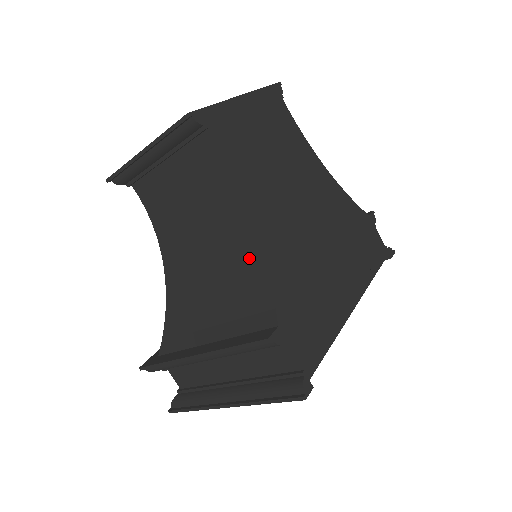
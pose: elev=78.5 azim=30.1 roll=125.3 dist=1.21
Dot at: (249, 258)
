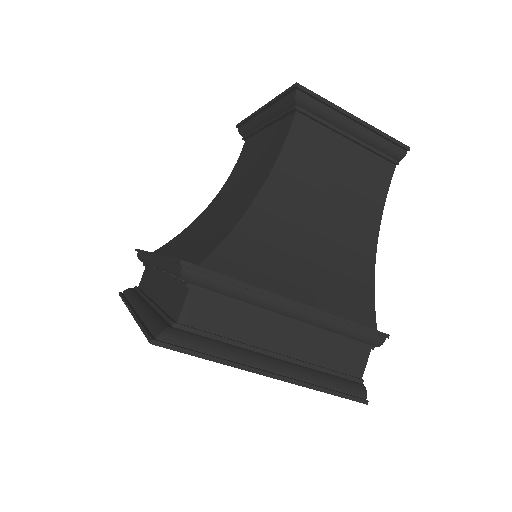
Dot at: (362, 264)
